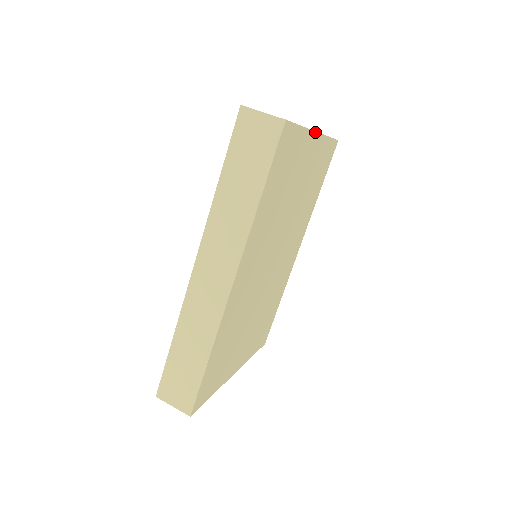
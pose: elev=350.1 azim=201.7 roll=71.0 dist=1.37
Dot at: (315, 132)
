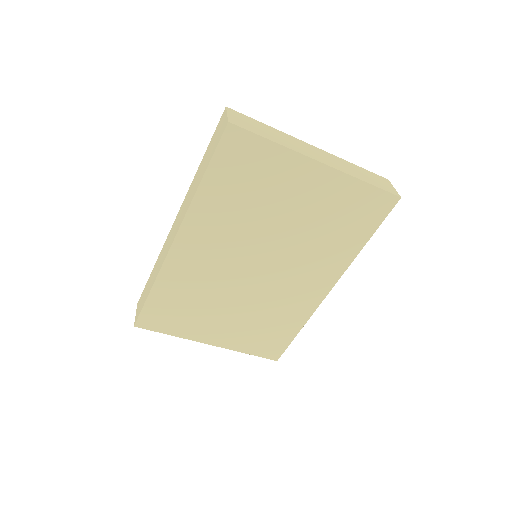
Dot at: (314, 160)
